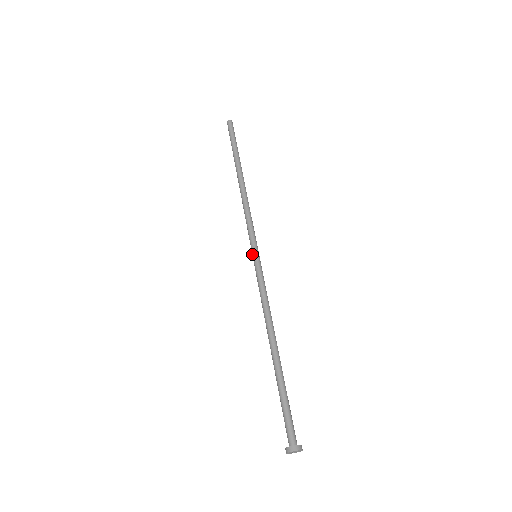
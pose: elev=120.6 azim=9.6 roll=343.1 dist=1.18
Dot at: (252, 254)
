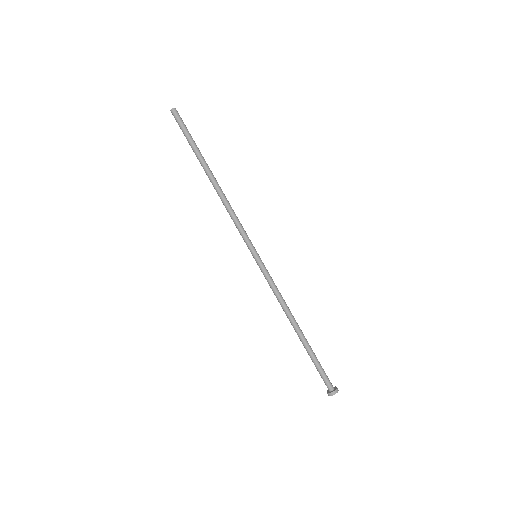
Dot at: (253, 256)
